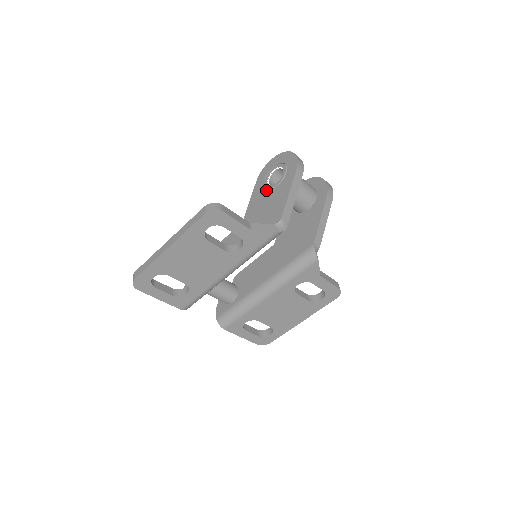
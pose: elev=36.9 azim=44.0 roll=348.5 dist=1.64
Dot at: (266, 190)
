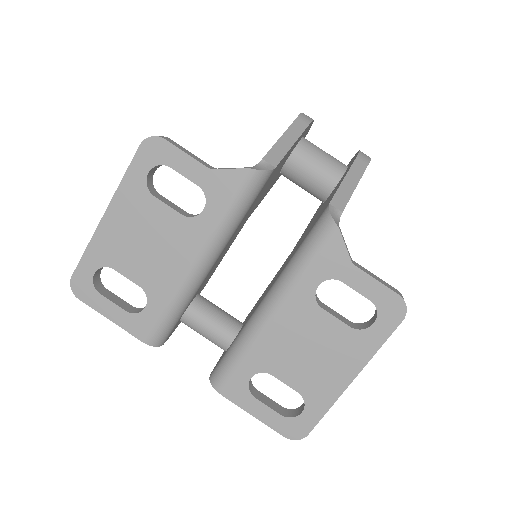
Dot at: occluded
